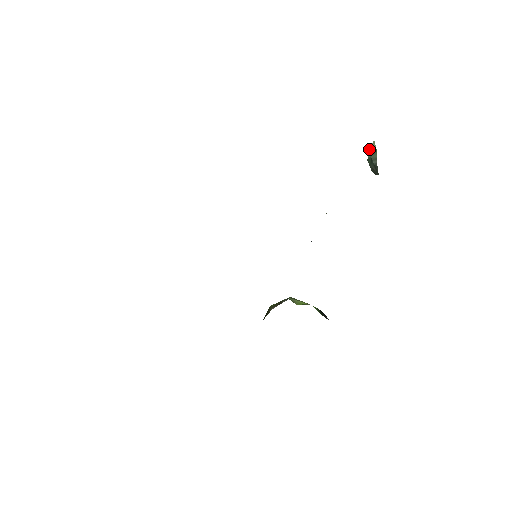
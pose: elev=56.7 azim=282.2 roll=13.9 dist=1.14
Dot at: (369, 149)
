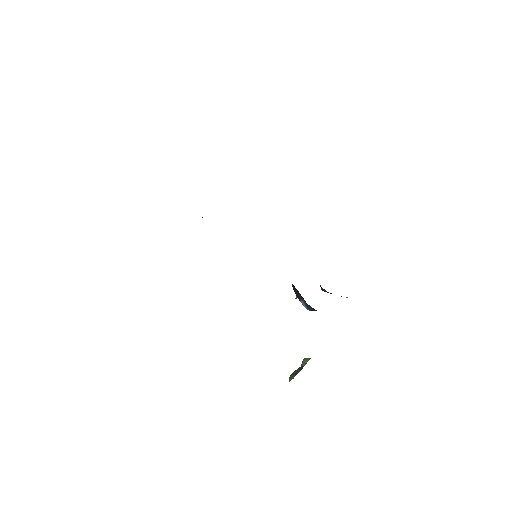
Dot at: occluded
